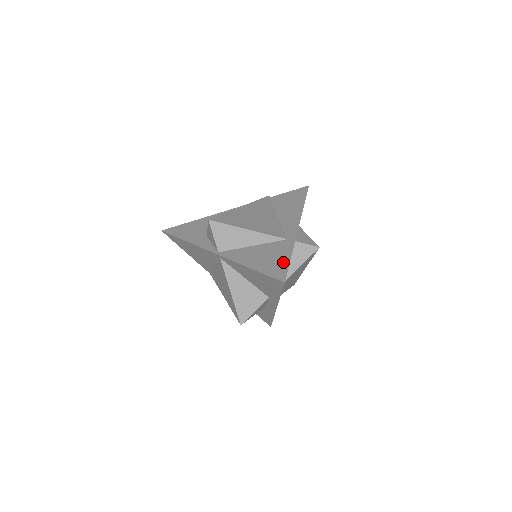
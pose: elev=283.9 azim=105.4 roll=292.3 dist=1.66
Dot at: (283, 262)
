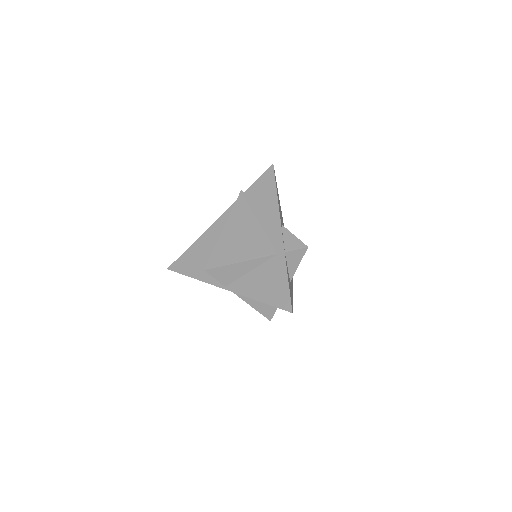
Dot at: (283, 287)
